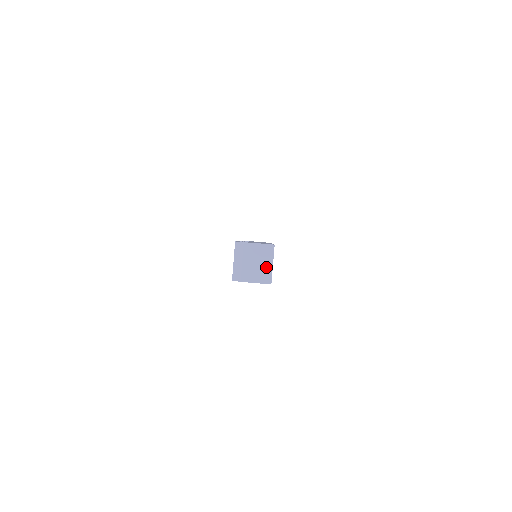
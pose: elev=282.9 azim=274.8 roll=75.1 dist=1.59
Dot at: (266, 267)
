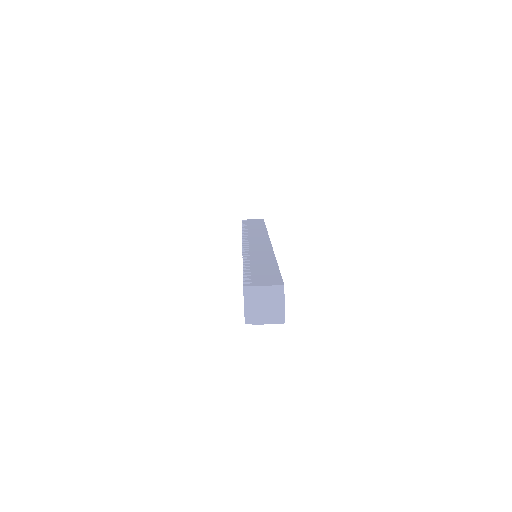
Dot at: (278, 308)
